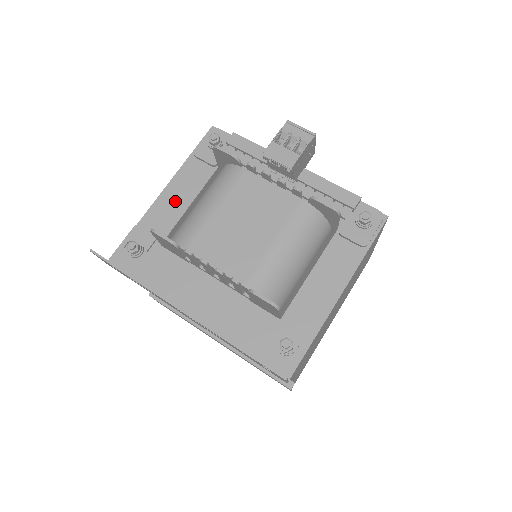
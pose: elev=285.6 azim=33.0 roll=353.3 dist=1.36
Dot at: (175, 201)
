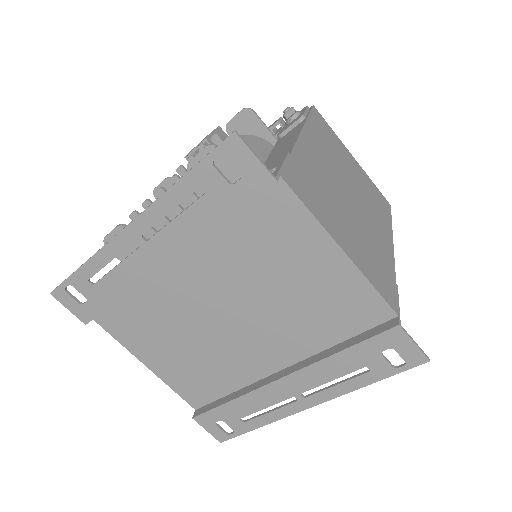
Dot at: occluded
